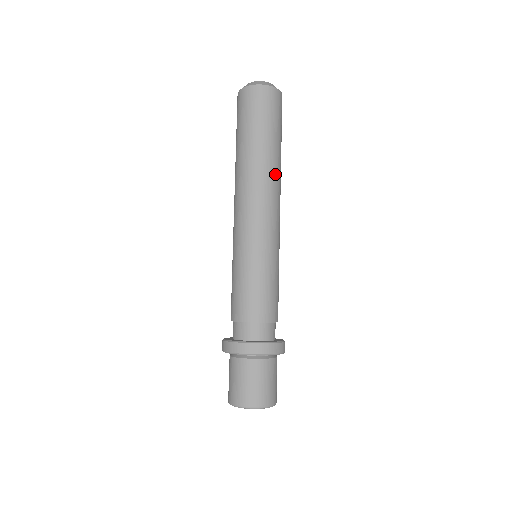
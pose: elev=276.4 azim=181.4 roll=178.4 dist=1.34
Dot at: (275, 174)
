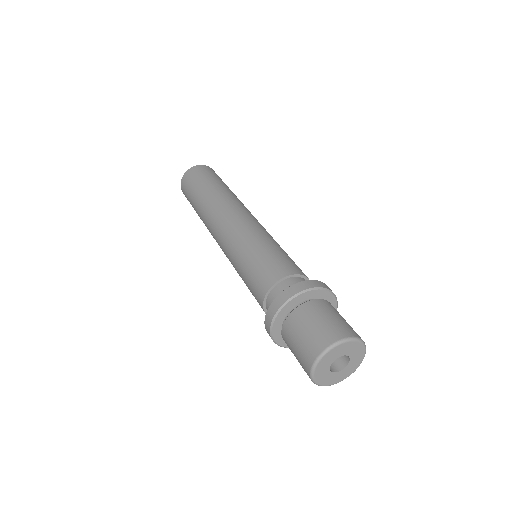
Dot at: (223, 198)
